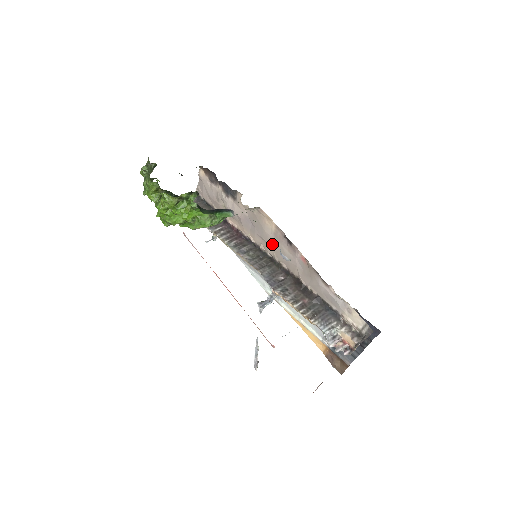
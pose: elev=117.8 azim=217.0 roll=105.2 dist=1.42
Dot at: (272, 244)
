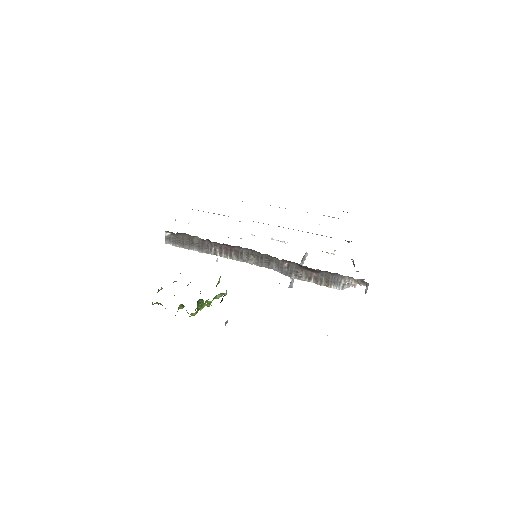
Dot at: occluded
